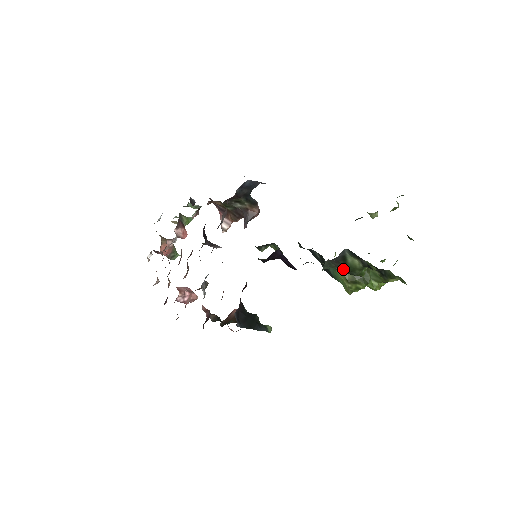
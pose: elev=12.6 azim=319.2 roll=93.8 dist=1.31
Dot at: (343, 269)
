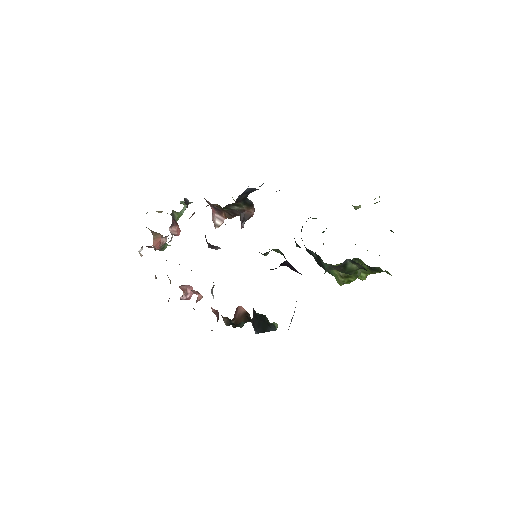
Dot at: occluded
